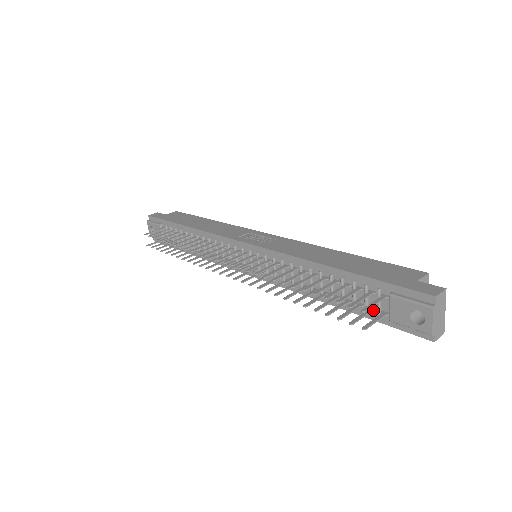
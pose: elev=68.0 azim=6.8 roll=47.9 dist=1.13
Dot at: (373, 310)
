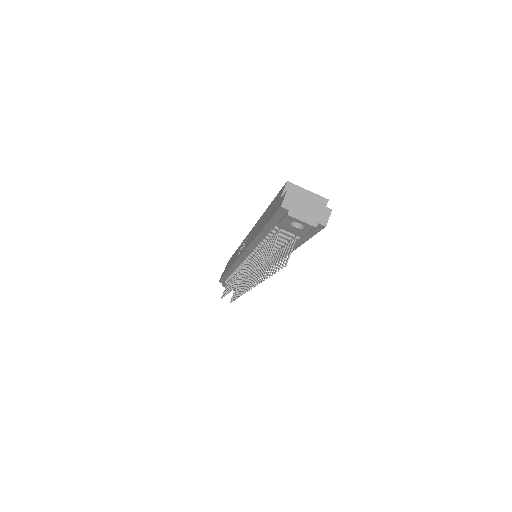
Dot at: (292, 240)
